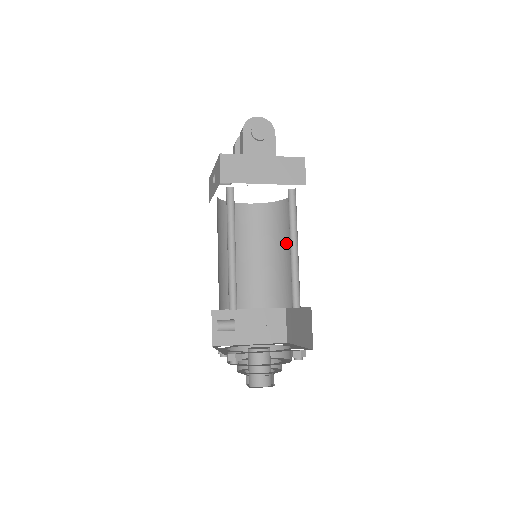
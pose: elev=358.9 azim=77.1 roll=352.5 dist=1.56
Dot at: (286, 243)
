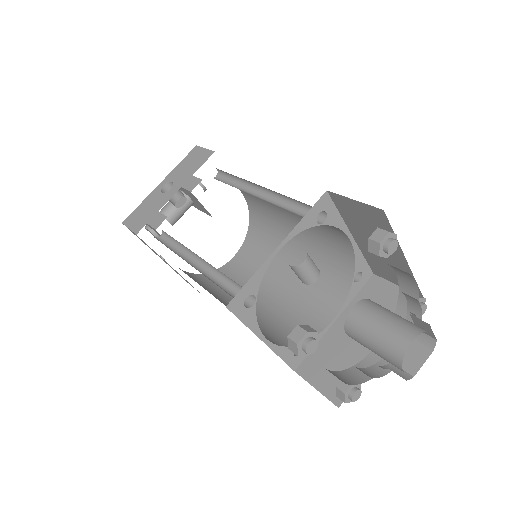
Dot at: occluded
